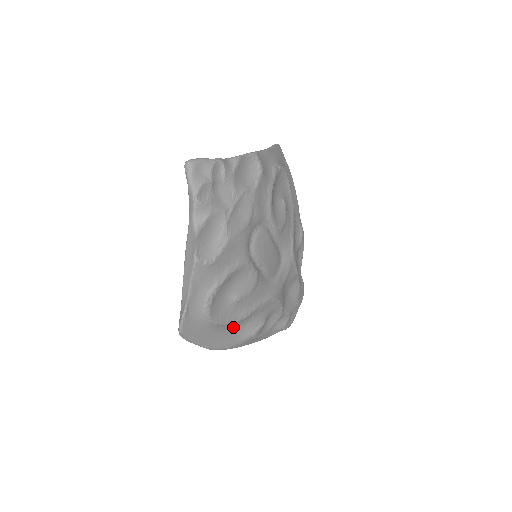
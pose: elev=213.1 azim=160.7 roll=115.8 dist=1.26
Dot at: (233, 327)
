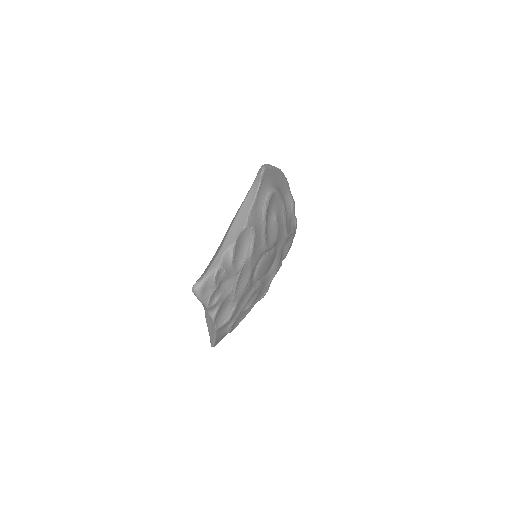
Dot at: occluded
